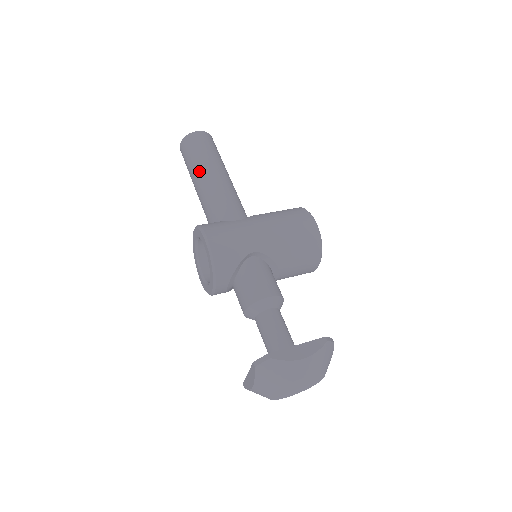
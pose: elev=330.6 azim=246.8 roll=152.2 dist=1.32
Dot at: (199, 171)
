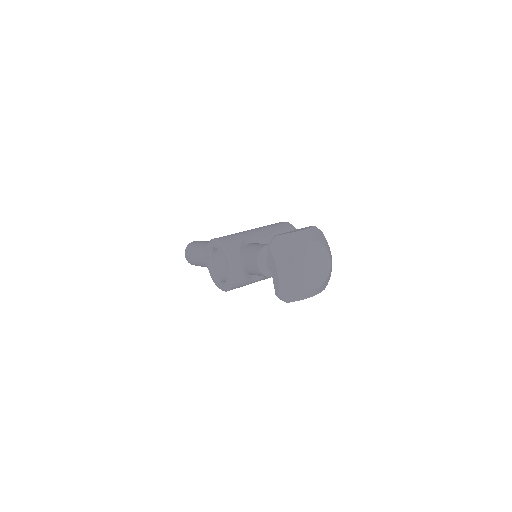
Dot at: (201, 248)
